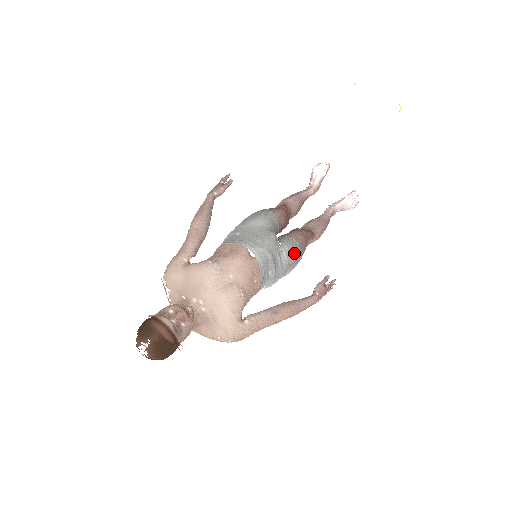
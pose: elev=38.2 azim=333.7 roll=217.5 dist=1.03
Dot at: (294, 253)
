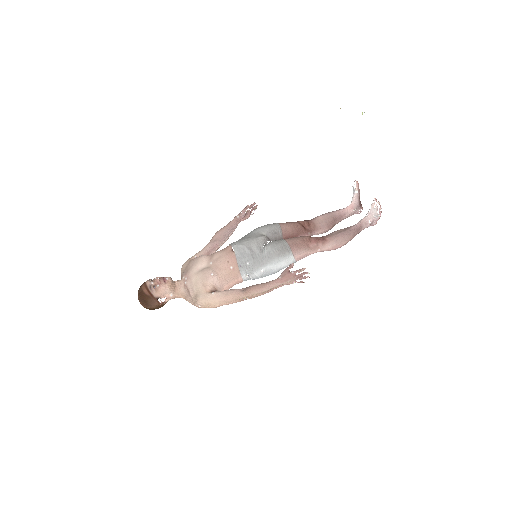
Dot at: (275, 249)
